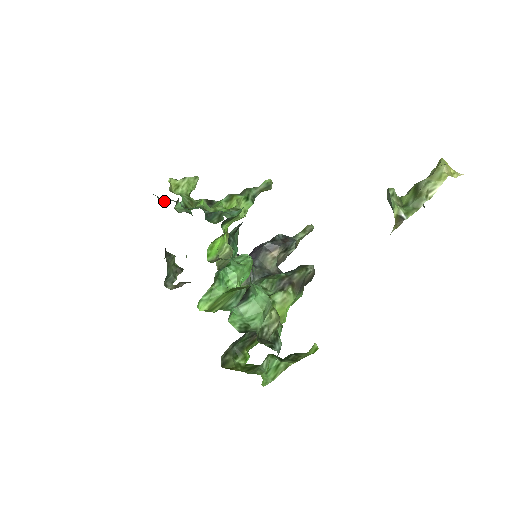
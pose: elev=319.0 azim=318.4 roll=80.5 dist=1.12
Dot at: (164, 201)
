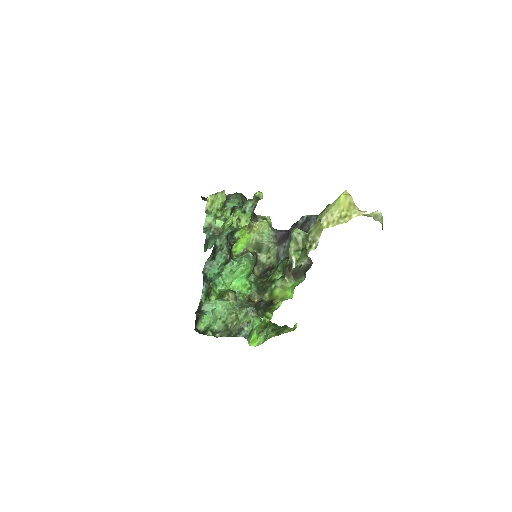
Dot at: (231, 195)
